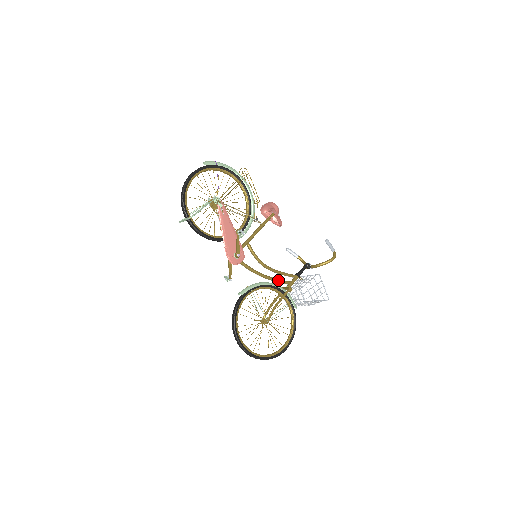
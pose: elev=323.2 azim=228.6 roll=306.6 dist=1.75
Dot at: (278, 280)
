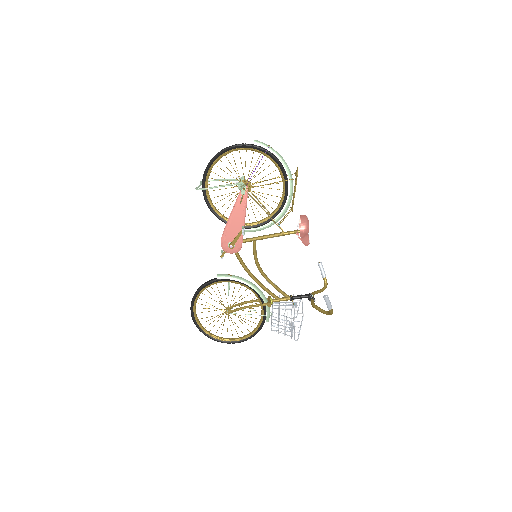
Dot at: (265, 289)
